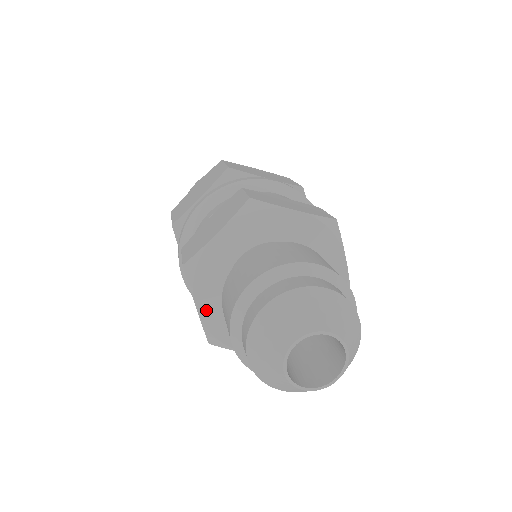
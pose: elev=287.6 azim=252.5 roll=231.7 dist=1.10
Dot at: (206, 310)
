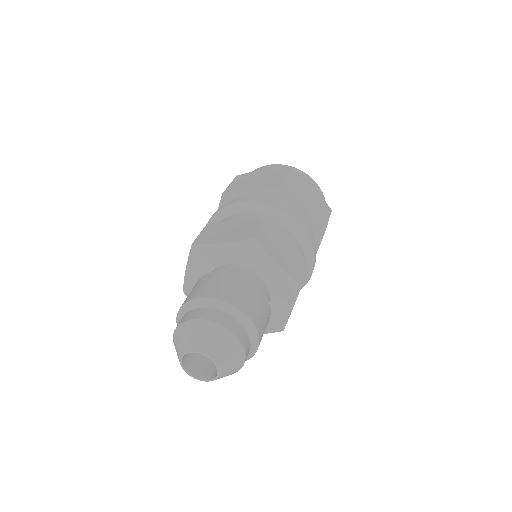
Dot at: (190, 276)
